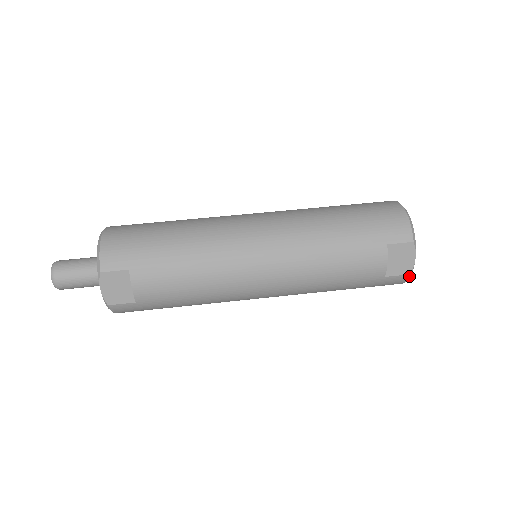
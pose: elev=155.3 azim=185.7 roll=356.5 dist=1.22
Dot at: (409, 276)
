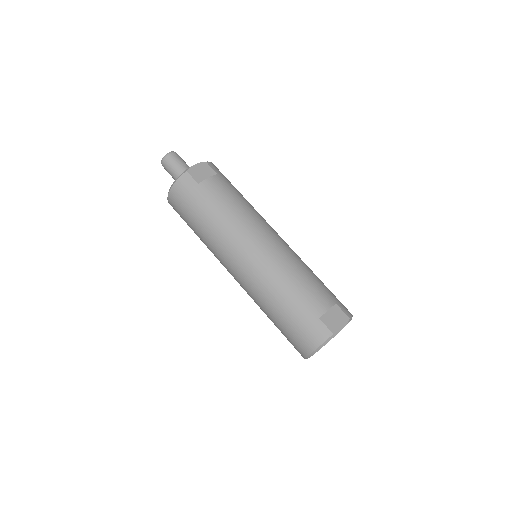
Dot at: (331, 336)
